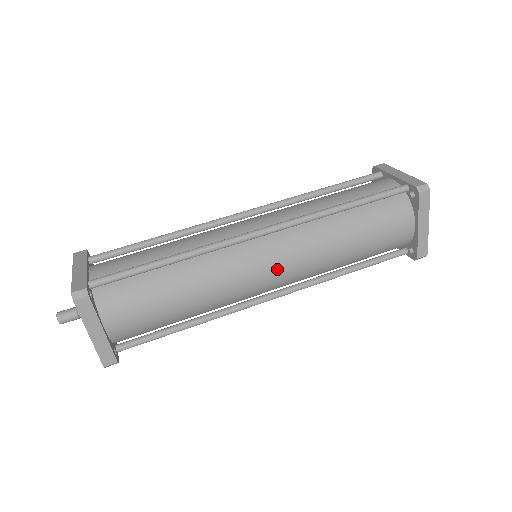
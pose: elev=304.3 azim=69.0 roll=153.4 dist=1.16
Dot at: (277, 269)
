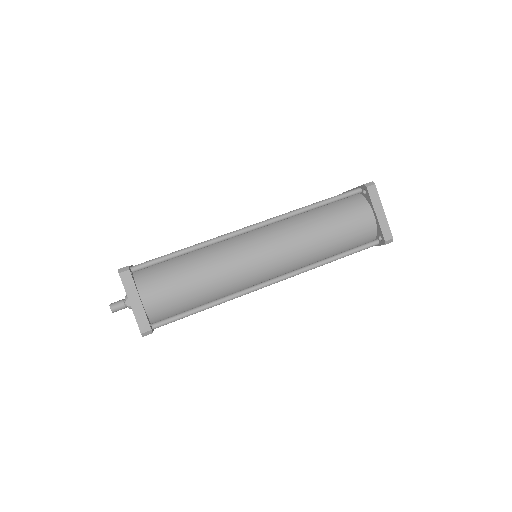
Dot at: (268, 252)
